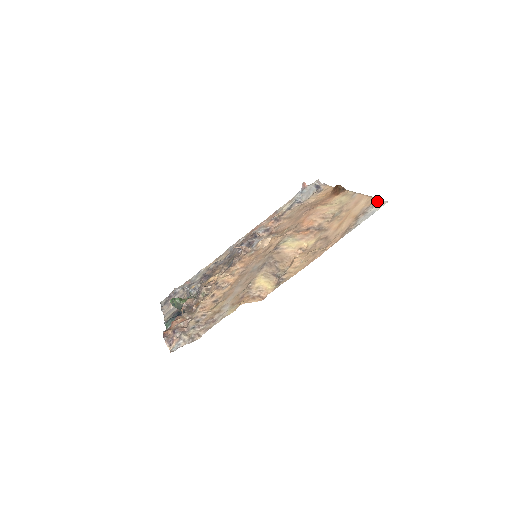
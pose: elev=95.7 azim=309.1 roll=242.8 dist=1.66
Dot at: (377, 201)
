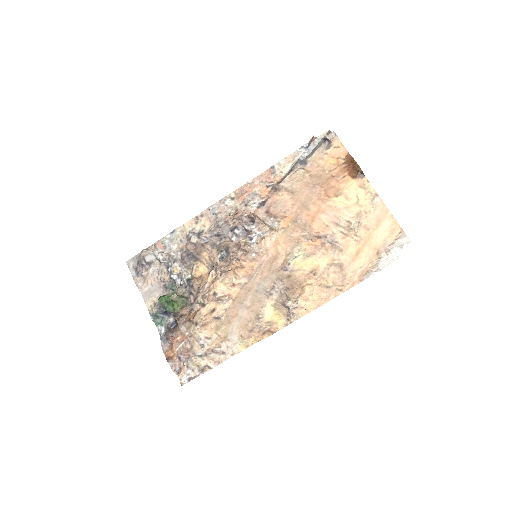
Dot at: (404, 239)
